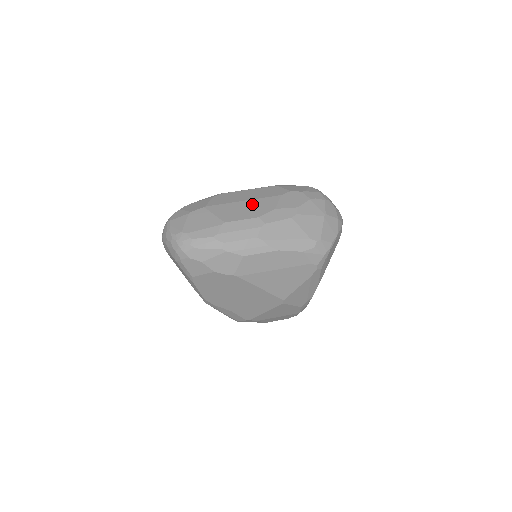
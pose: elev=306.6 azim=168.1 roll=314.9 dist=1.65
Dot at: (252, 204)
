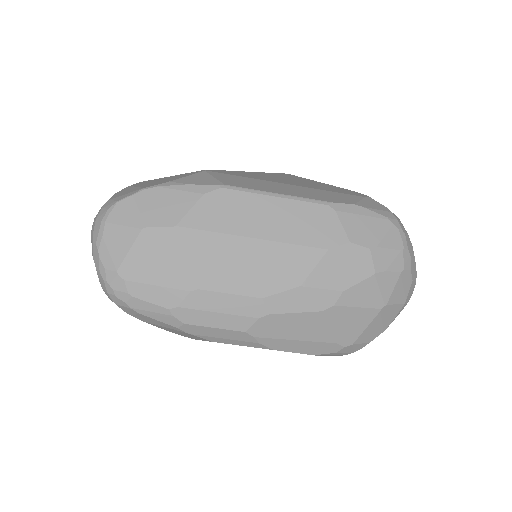
Dot at: (265, 255)
